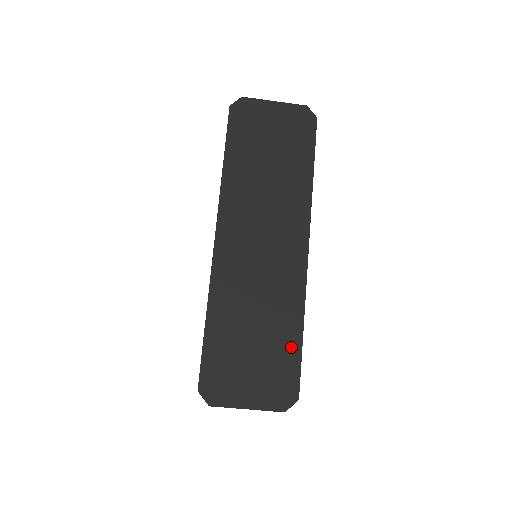
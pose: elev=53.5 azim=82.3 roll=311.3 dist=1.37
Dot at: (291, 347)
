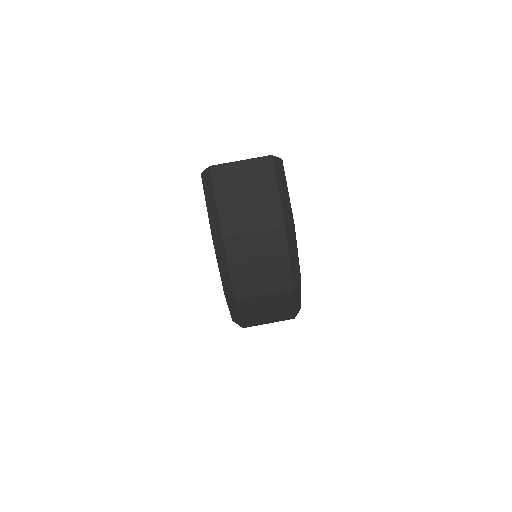
Dot at: occluded
